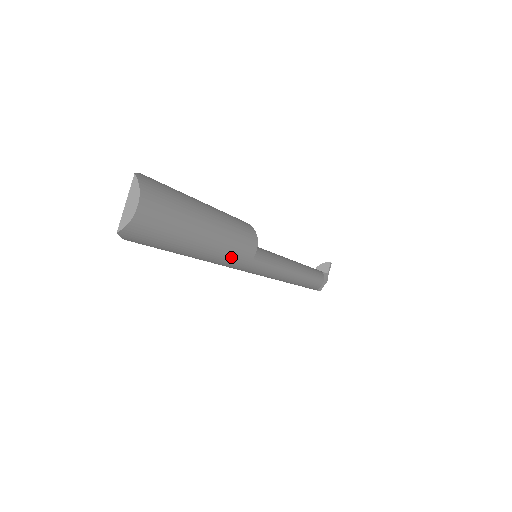
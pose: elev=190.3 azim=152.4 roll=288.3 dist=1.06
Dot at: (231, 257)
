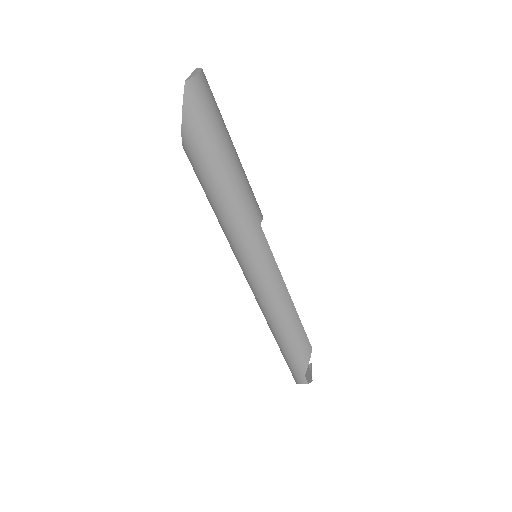
Dot at: (246, 201)
